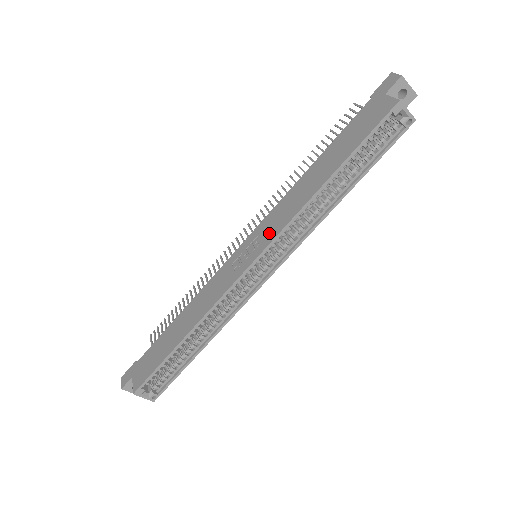
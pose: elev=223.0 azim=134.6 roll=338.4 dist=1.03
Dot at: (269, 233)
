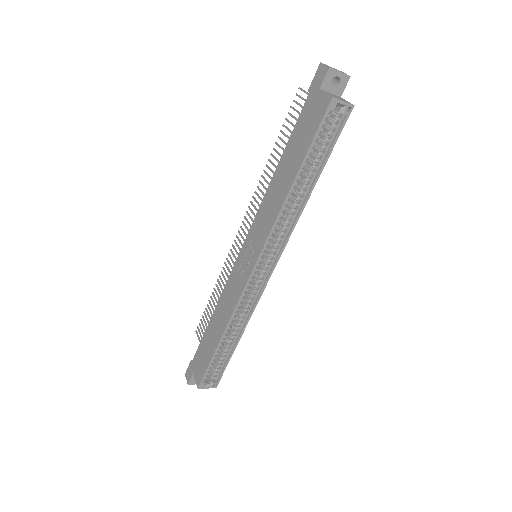
Dot at: (259, 239)
